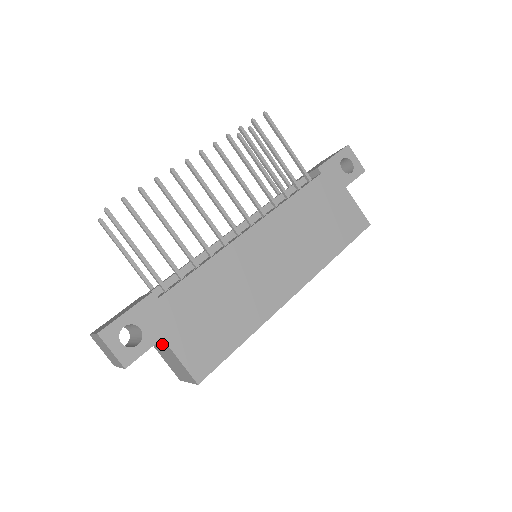
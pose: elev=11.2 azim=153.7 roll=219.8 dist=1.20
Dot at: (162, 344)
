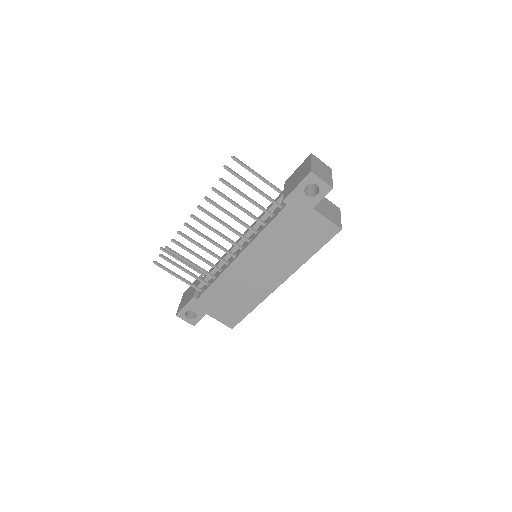
Dot at: occluded
